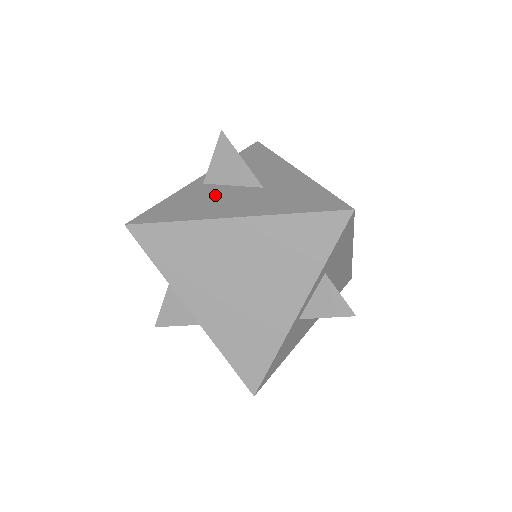
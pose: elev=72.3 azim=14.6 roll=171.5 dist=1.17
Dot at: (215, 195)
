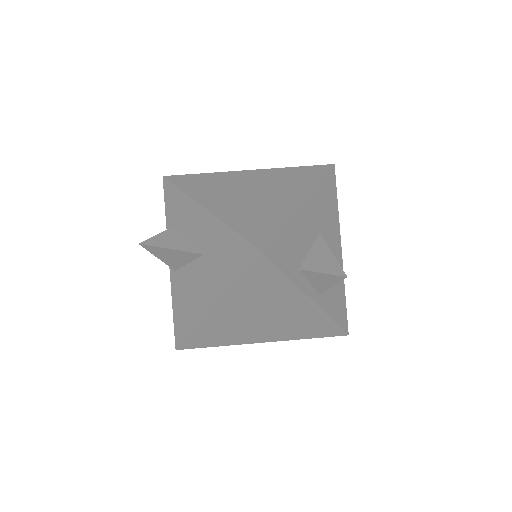
Dot at: (189, 284)
